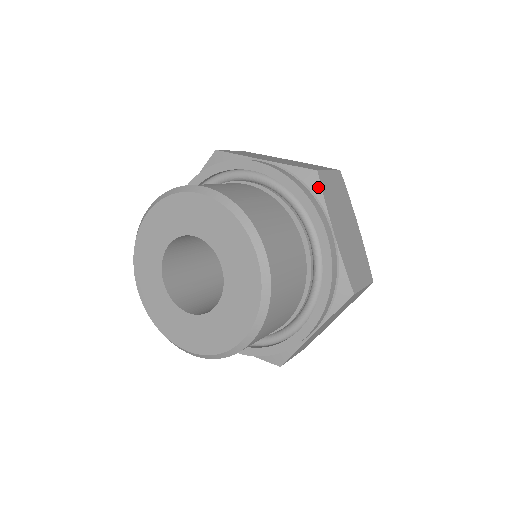
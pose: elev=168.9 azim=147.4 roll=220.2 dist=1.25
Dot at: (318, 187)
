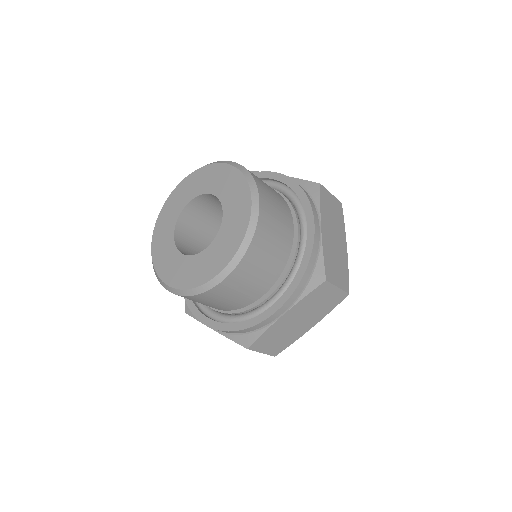
Dot at: occluded
